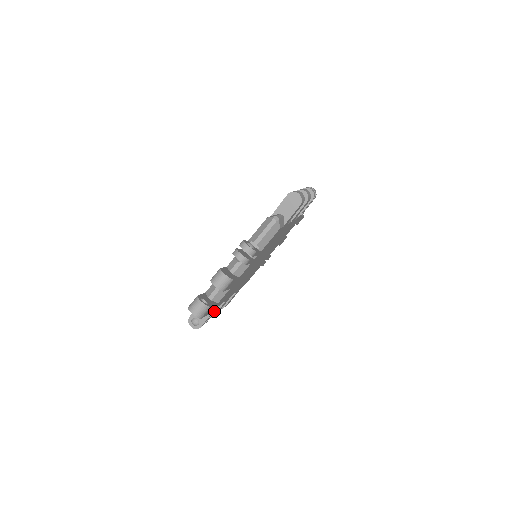
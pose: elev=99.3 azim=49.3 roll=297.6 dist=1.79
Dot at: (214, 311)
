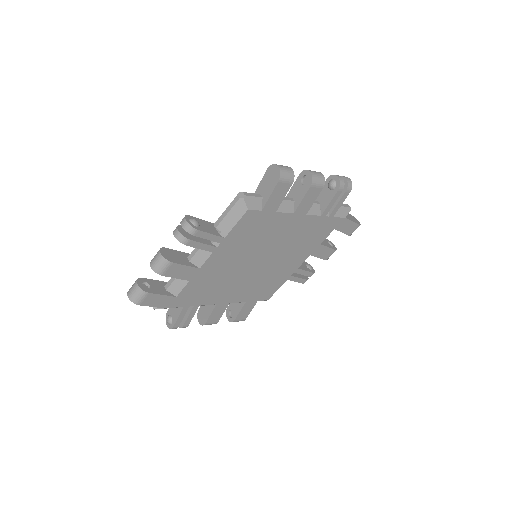
Dot at: (190, 311)
